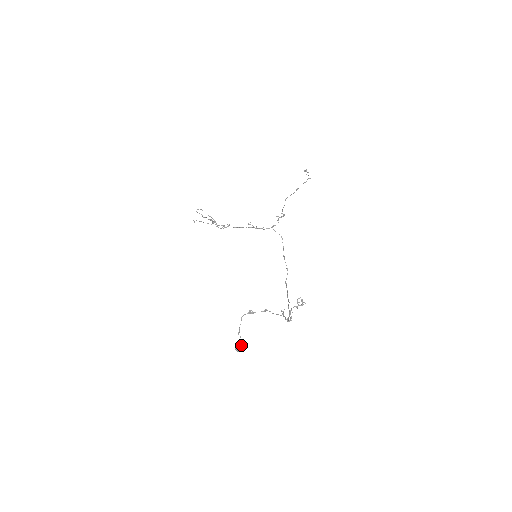
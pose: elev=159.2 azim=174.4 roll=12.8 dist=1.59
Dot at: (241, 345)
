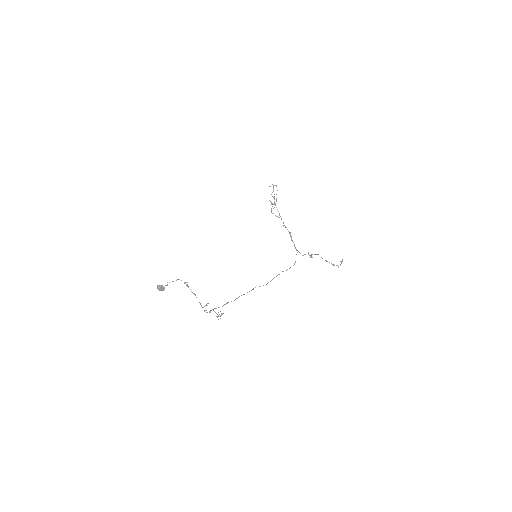
Dot at: (163, 288)
